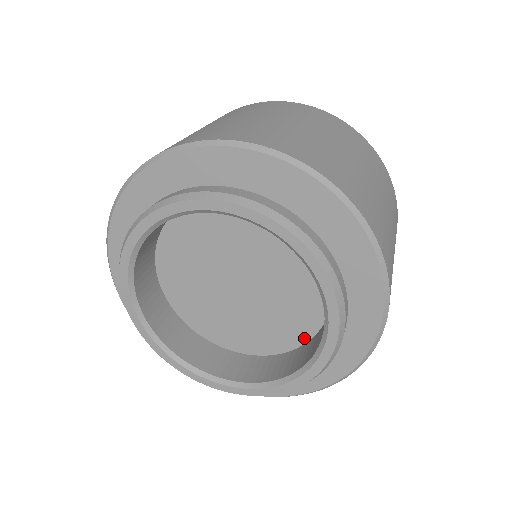
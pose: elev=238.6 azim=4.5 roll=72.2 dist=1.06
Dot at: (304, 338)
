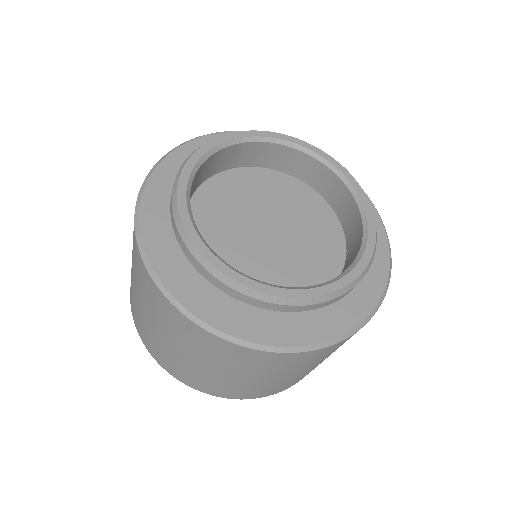
Dot at: (341, 255)
